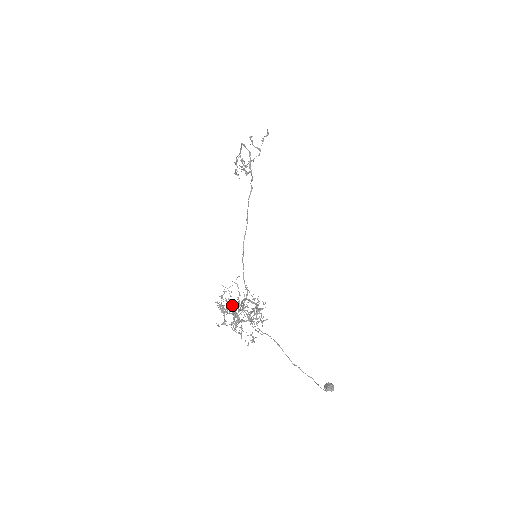
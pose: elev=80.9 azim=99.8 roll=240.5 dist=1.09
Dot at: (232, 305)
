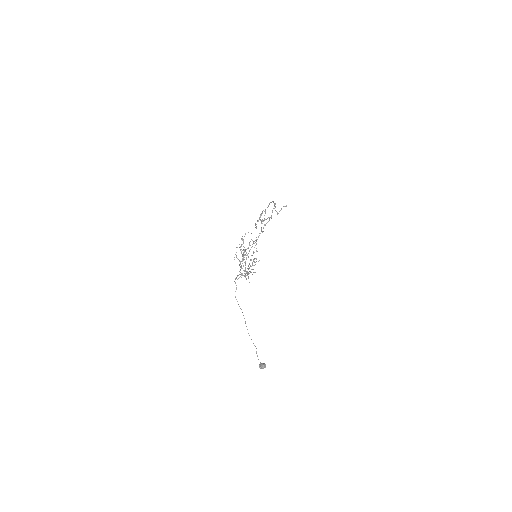
Dot at: occluded
